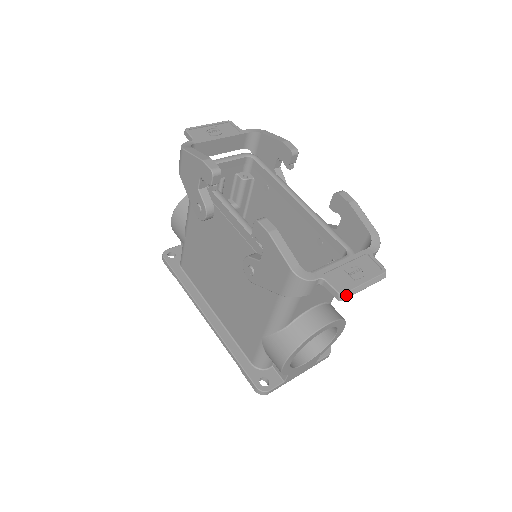
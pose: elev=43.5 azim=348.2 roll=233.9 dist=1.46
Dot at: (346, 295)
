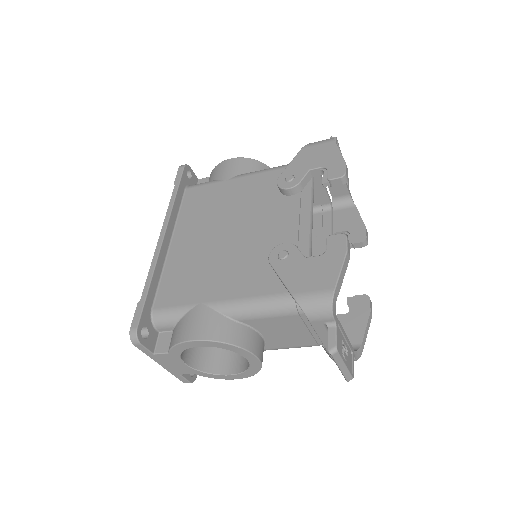
Dot at: (336, 354)
